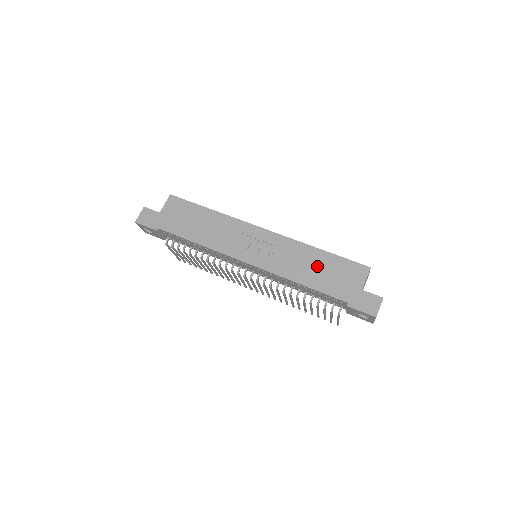
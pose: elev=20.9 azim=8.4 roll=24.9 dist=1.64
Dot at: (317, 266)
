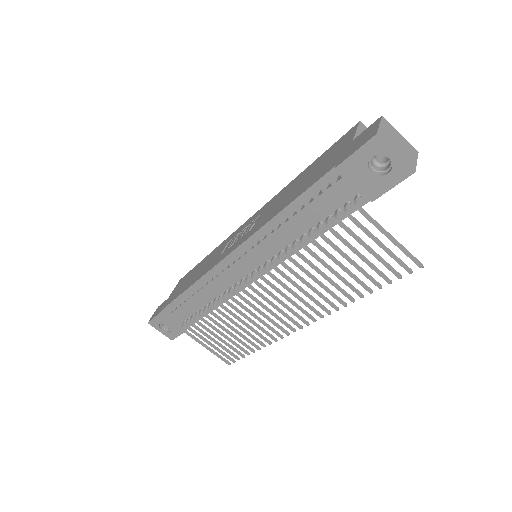
Dot at: (298, 183)
